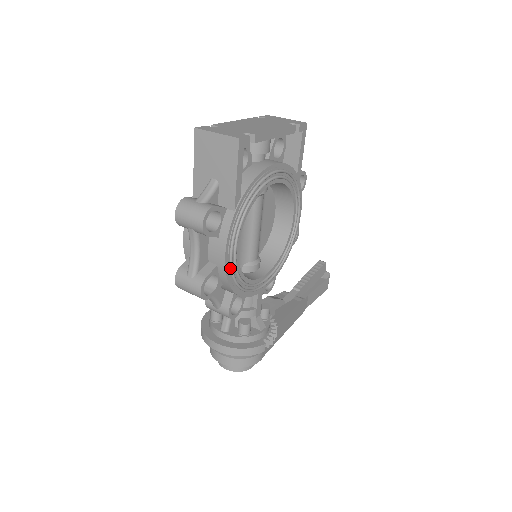
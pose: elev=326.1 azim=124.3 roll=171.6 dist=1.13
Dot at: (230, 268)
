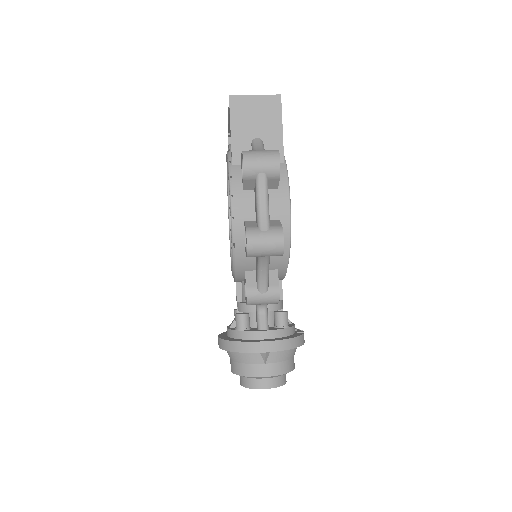
Dot at: (289, 222)
